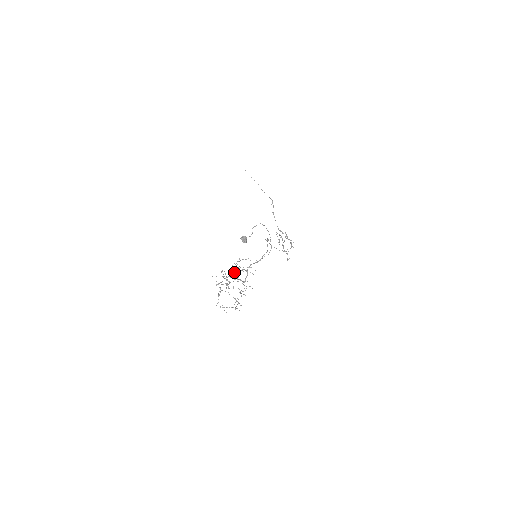
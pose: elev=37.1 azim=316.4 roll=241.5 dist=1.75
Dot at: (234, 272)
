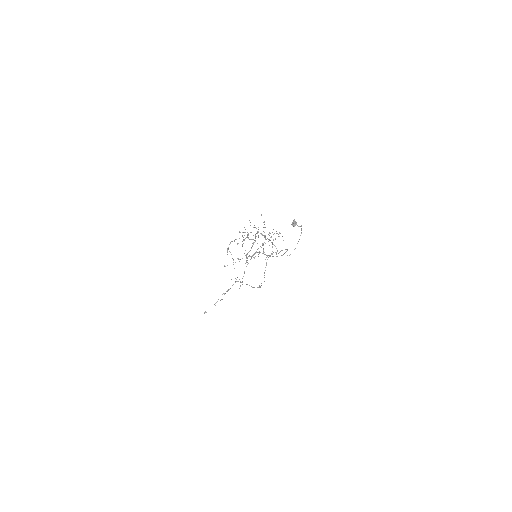
Dot at: occluded
